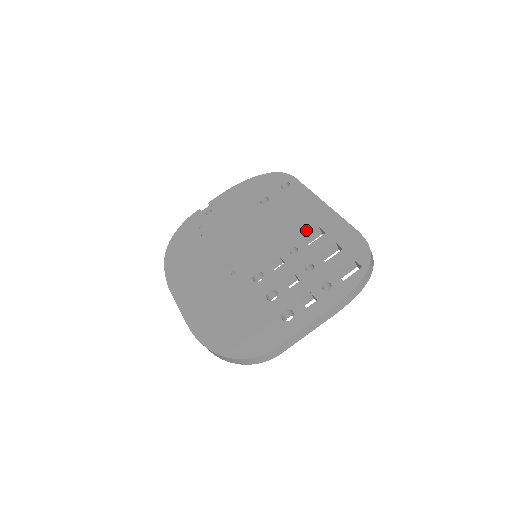
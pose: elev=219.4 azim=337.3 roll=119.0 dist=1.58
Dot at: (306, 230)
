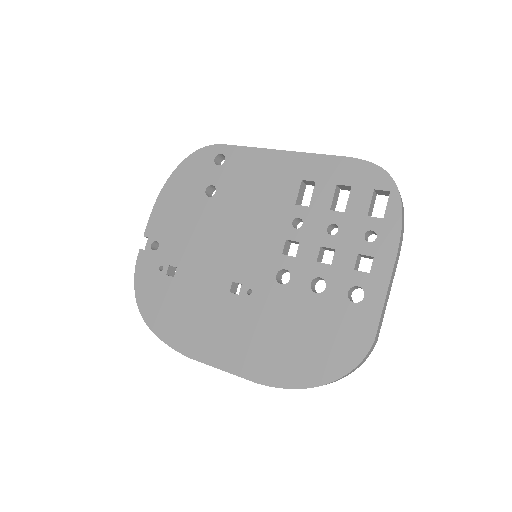
Dot at: (291, 193)
